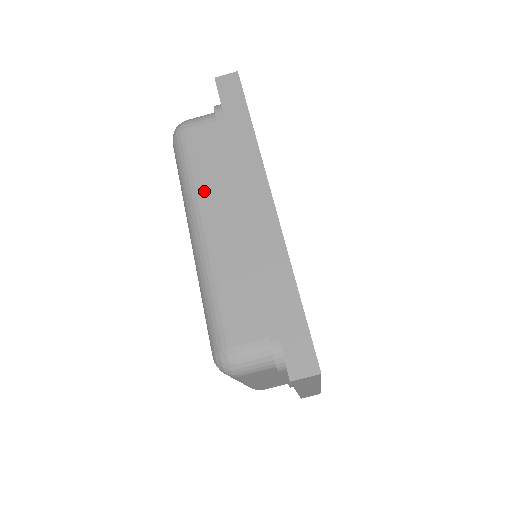
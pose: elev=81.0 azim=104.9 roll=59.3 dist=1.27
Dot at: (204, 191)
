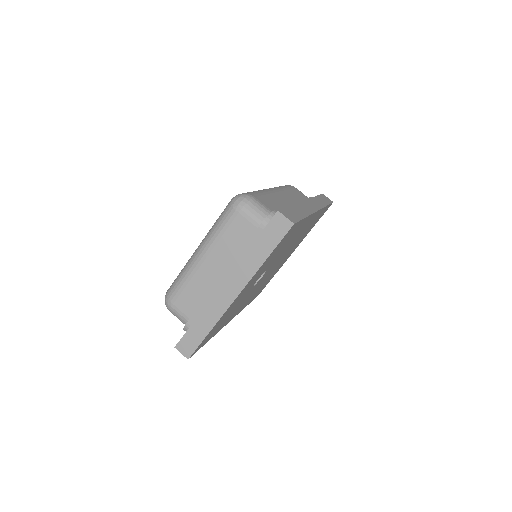
Dot at: (286, 191)
